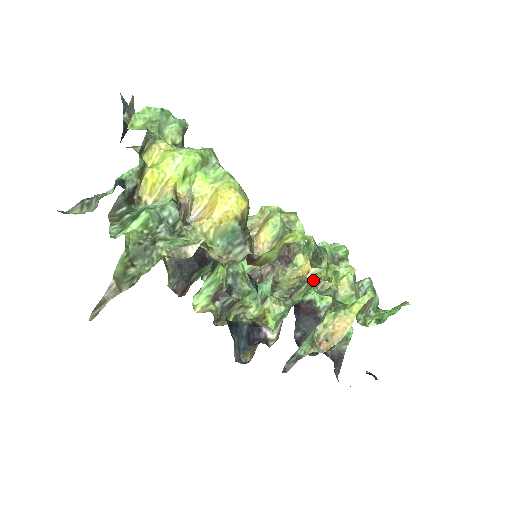
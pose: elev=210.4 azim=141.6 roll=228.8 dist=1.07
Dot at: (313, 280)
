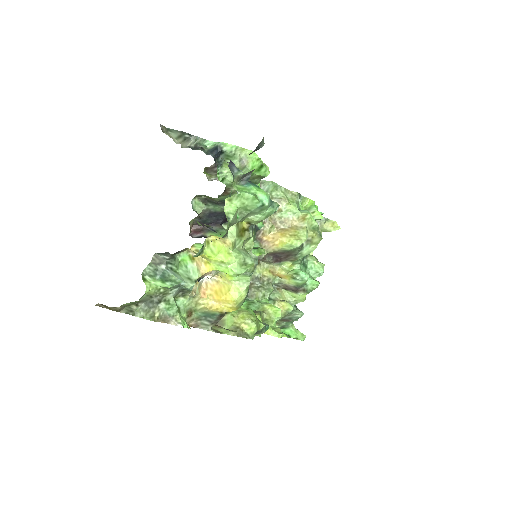
Dot at: (270, 294)
